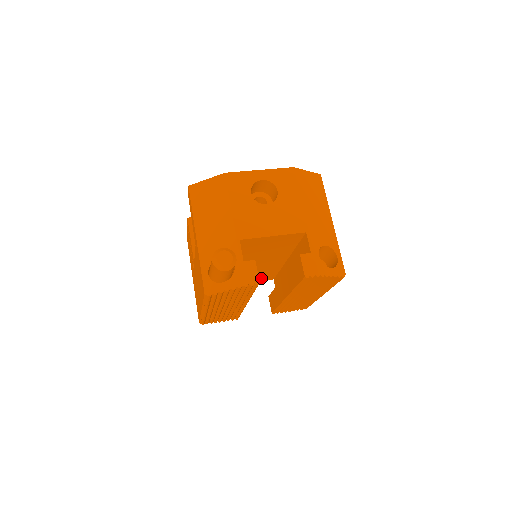
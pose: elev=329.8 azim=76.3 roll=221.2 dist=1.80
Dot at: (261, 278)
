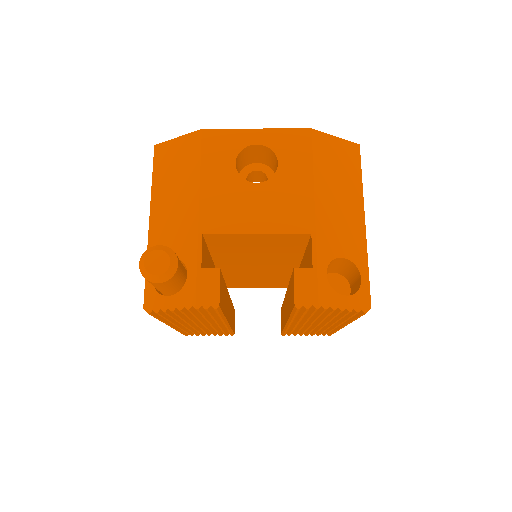
Dot at: (272, 284)
